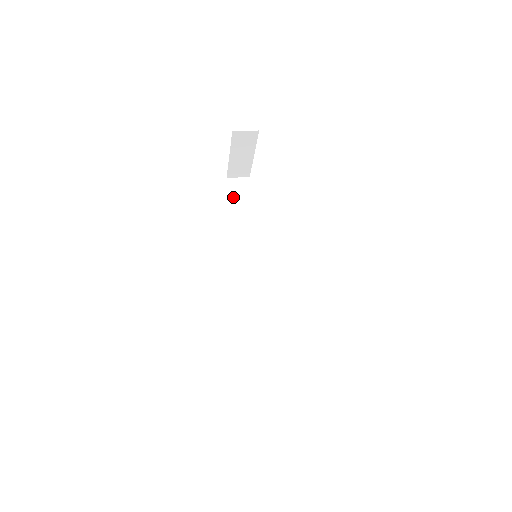
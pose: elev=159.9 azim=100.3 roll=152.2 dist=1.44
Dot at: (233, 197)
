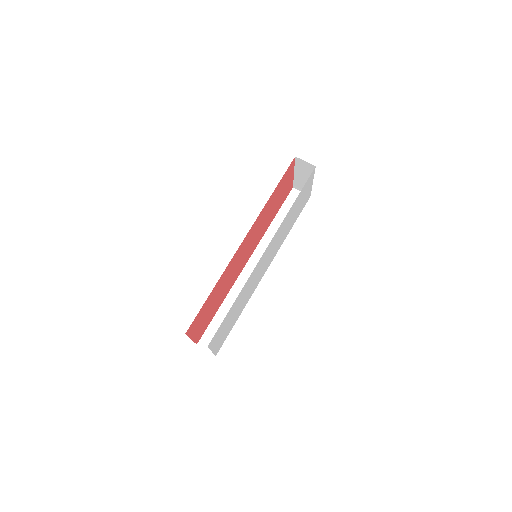
Dot at: (286, 204)
